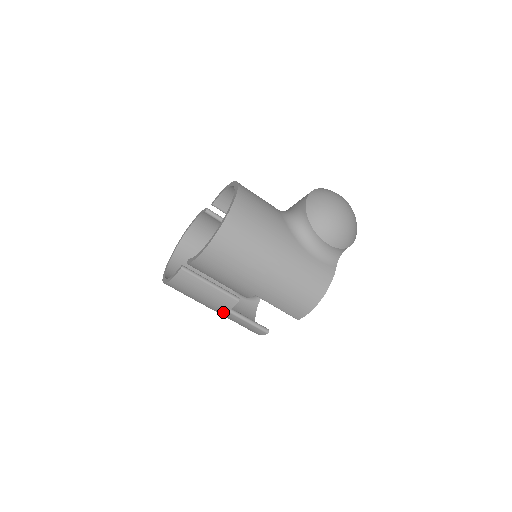
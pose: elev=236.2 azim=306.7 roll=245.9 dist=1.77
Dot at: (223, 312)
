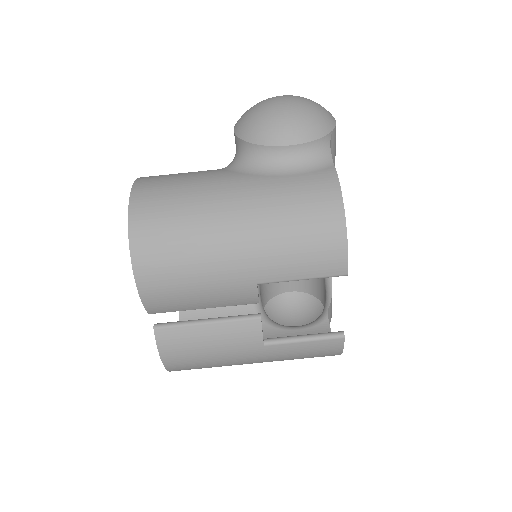
Dot at: (262, 352)
